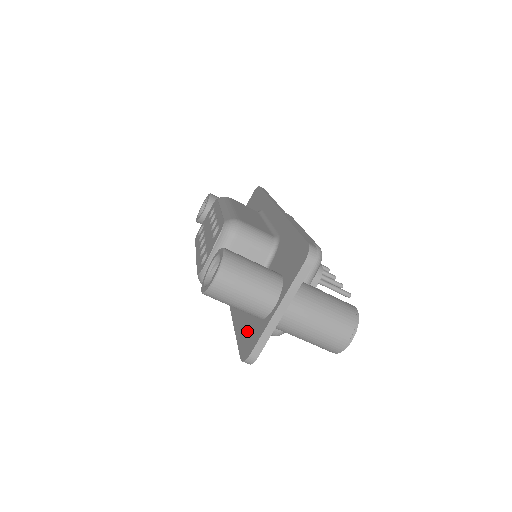
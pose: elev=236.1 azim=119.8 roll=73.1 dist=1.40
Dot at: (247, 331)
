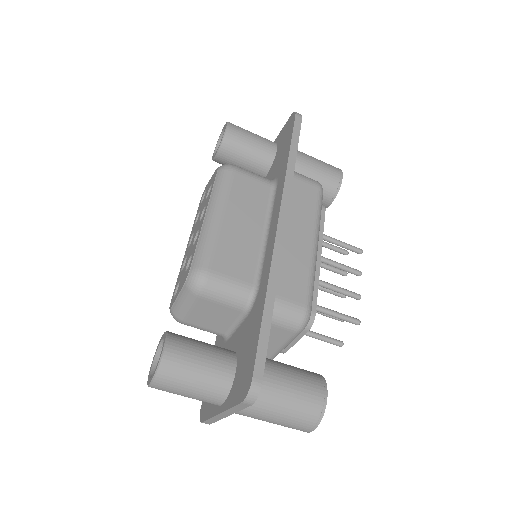
Dot at: occluded
